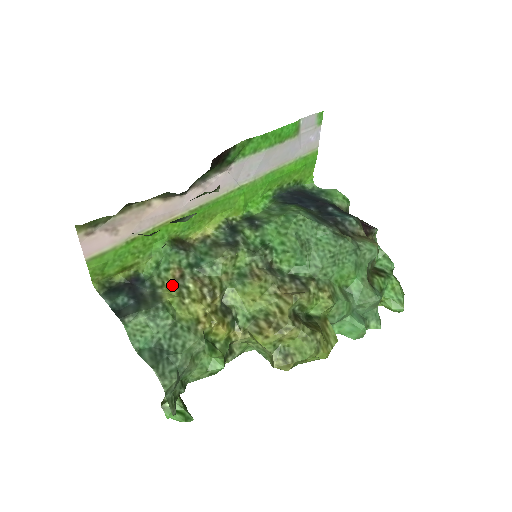
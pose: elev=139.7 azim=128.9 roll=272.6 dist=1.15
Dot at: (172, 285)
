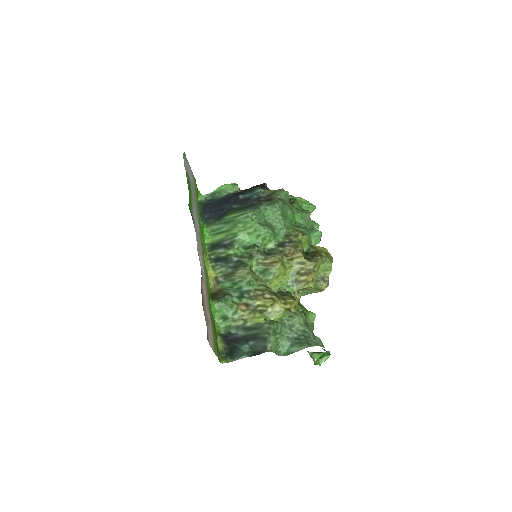
Dot at: (250, 314)
